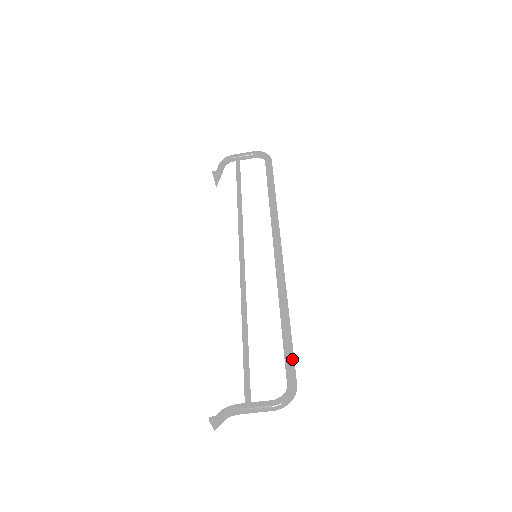
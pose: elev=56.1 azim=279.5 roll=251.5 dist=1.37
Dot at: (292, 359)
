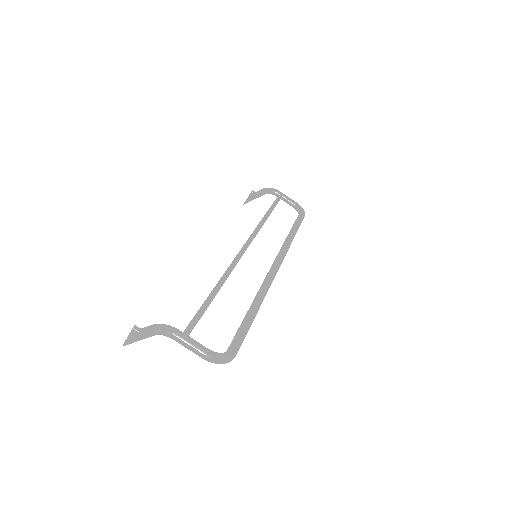
Dot at: (244, 336)
